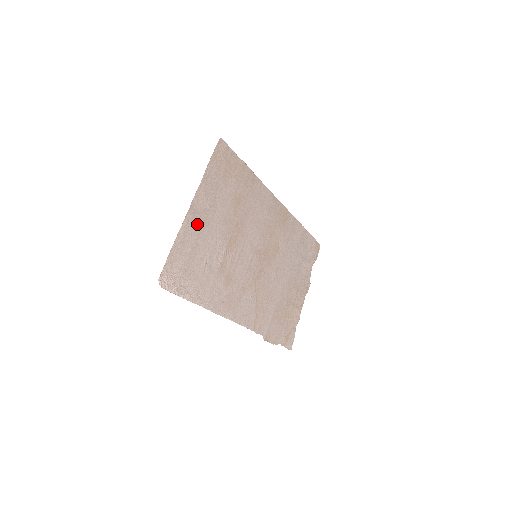
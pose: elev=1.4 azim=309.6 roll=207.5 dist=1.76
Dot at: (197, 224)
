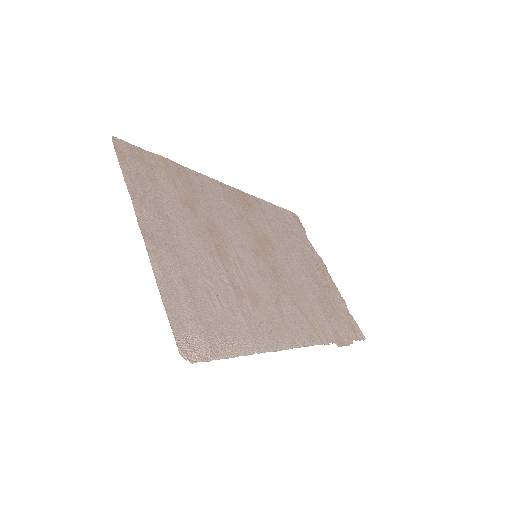
Dot at: (167, 252)
